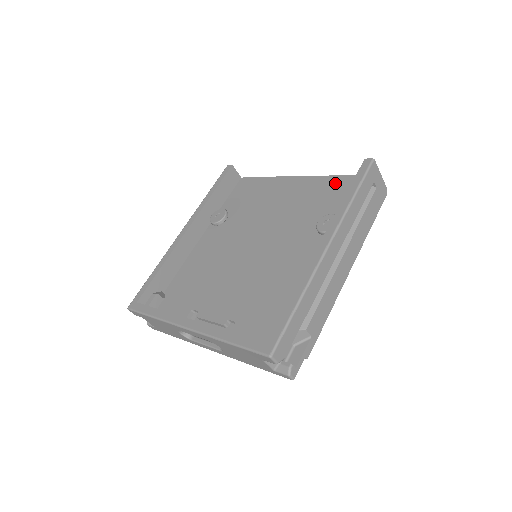
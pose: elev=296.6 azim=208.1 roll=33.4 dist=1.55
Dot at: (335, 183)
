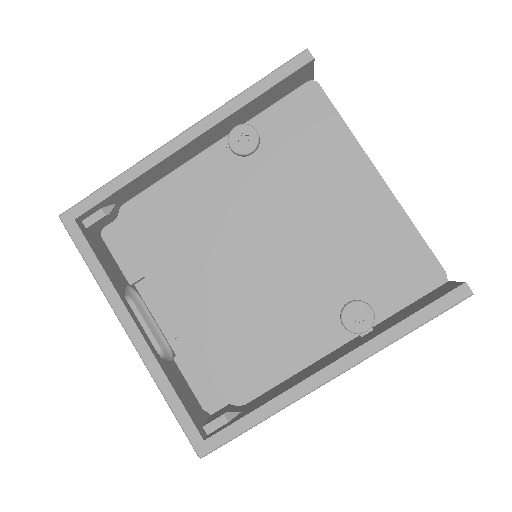
Dot at: (410, 249)
